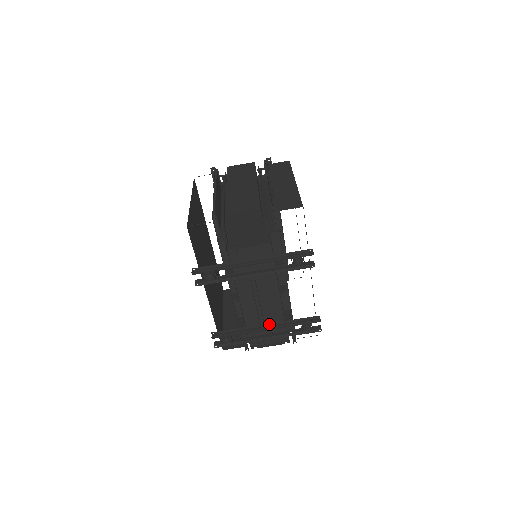
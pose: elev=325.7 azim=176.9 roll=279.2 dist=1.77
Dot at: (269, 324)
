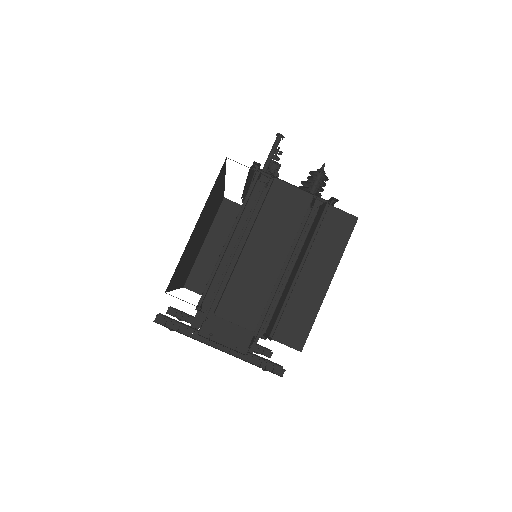
Dot at: occluded
